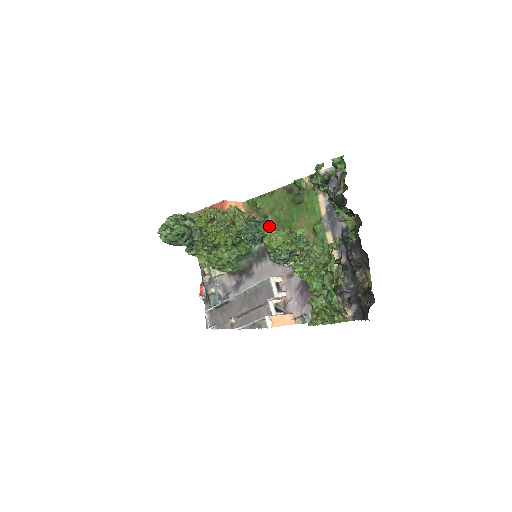
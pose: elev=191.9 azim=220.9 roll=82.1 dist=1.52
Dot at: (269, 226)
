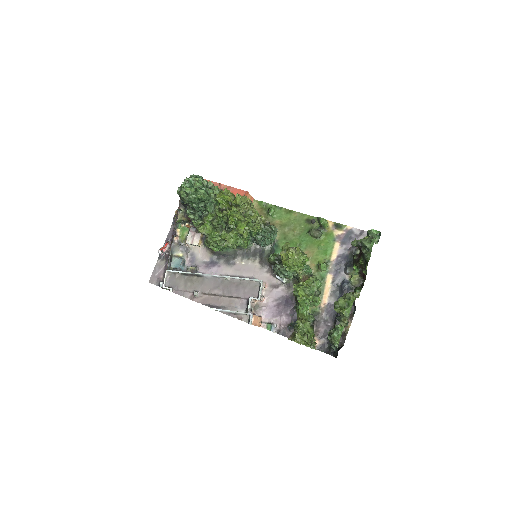
Dot at: occluded
